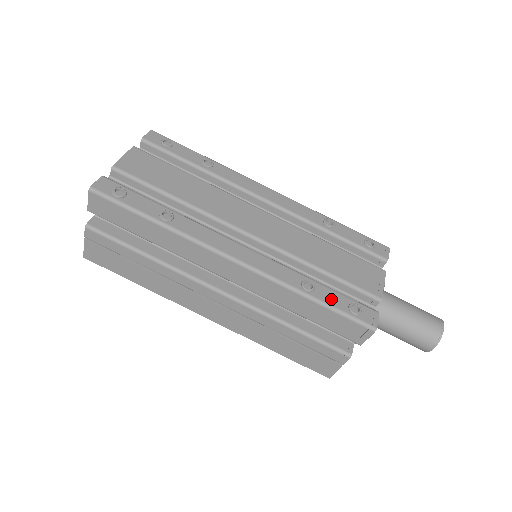
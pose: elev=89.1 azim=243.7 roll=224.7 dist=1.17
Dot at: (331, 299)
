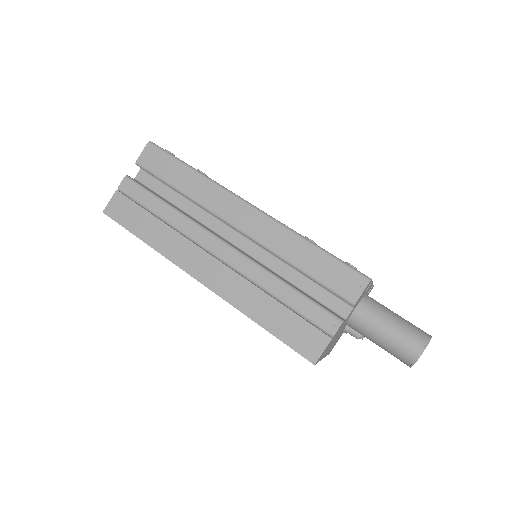
Dot at: (330, 253)
